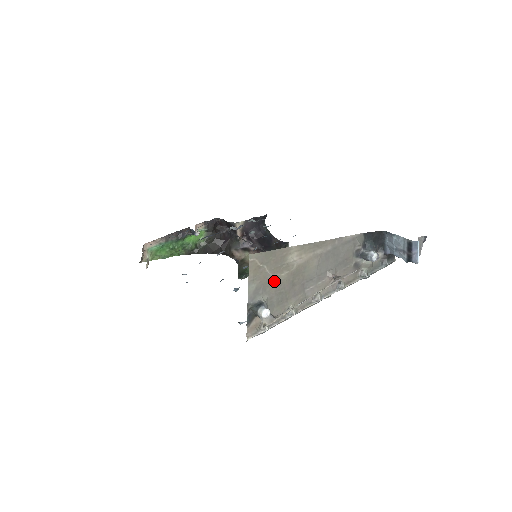
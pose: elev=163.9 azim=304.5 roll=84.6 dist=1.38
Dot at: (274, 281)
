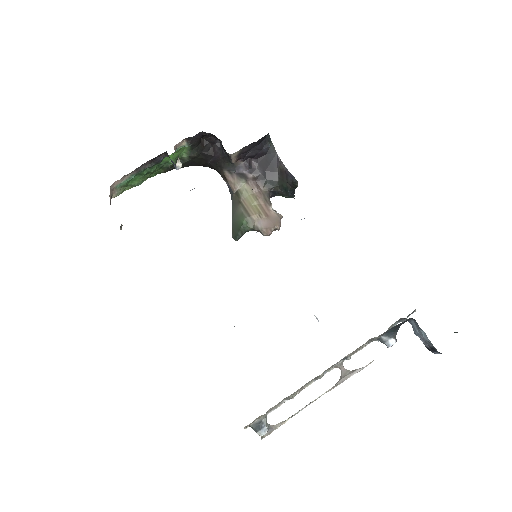
Dot at: occluded
